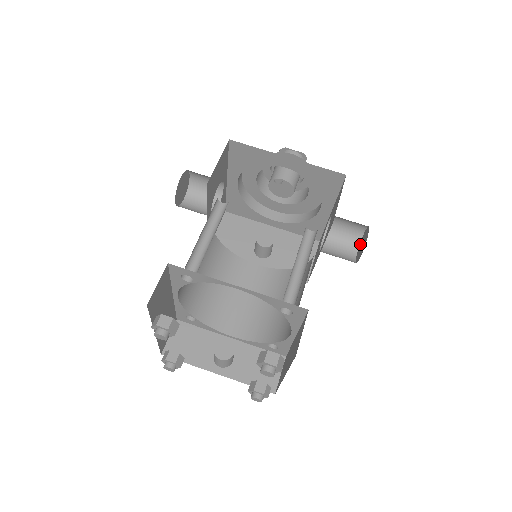
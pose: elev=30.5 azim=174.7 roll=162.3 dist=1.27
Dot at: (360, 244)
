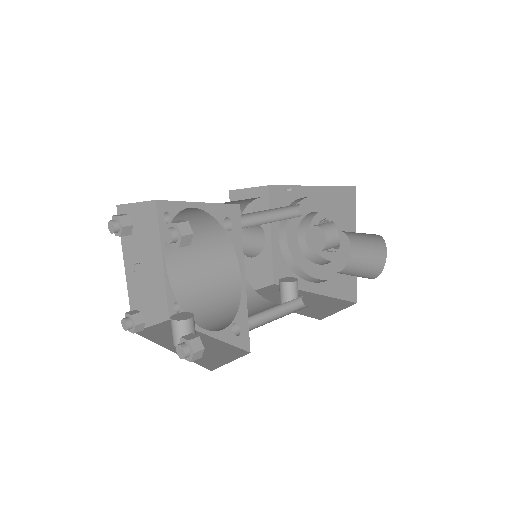
Dot at: (380, 267)
